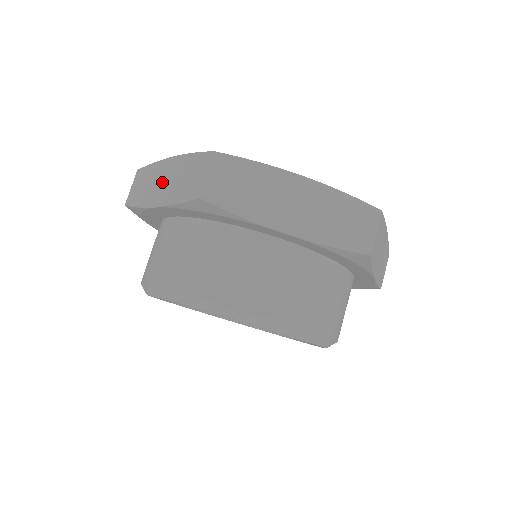
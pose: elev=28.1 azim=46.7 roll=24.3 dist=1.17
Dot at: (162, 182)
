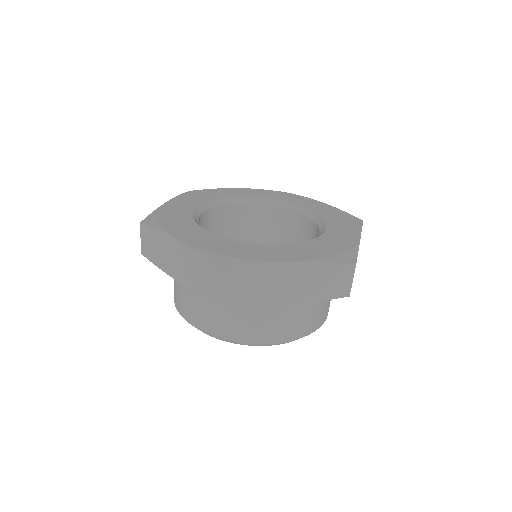
Dot at: (175, 260)
